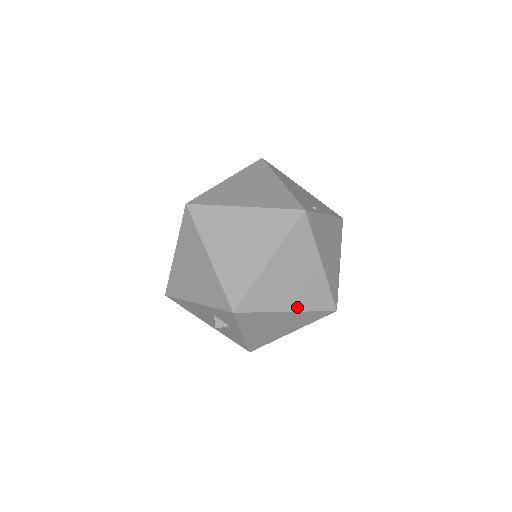
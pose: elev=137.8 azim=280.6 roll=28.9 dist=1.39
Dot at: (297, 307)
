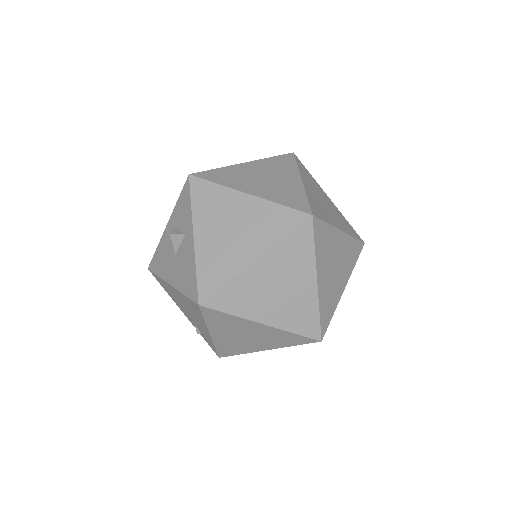
Dot at: (260, 195)
